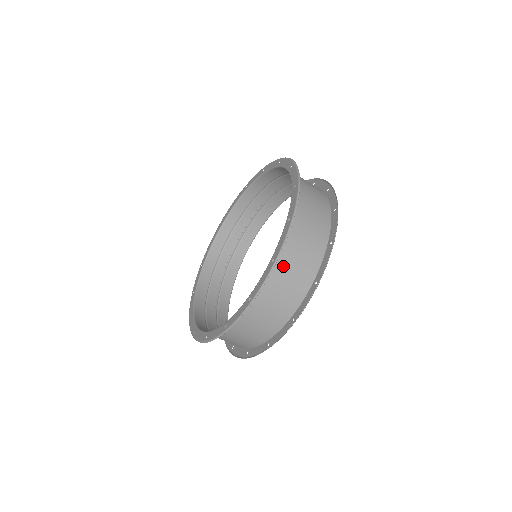
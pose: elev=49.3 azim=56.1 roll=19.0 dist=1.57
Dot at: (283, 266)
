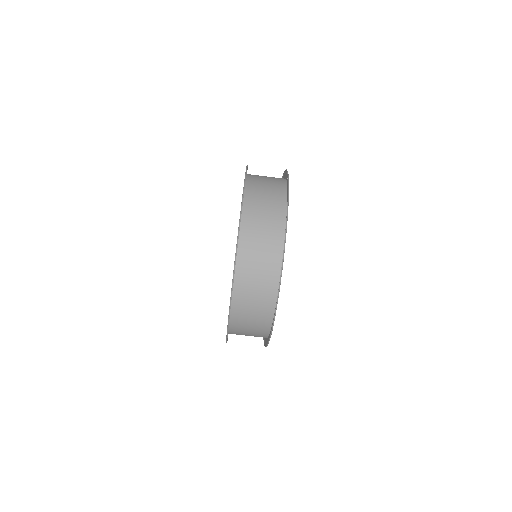
Dot at: (255, 196)
